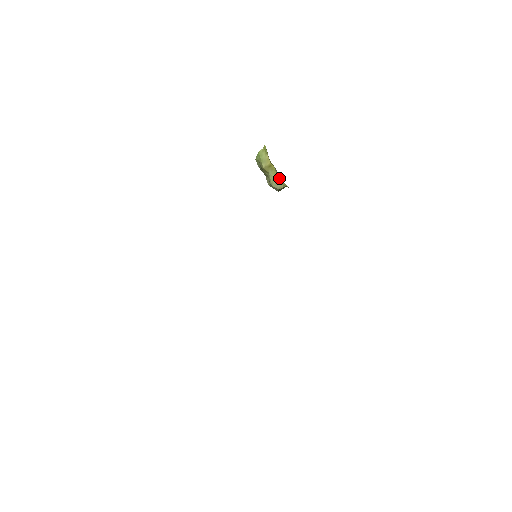
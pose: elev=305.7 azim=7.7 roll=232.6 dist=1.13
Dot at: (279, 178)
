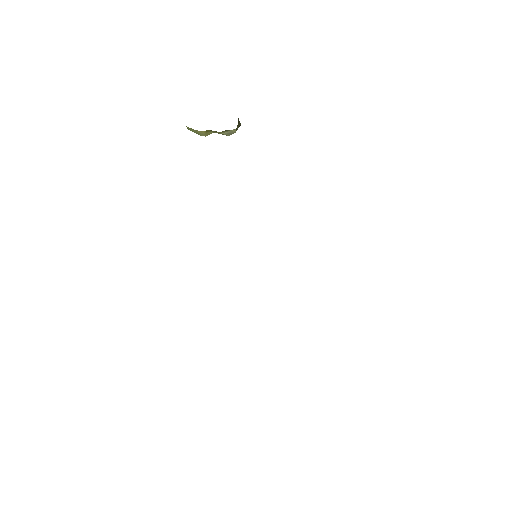
Dot at: (223, 131)
